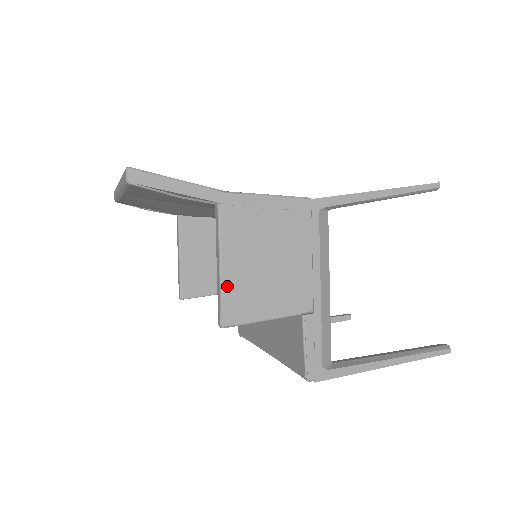
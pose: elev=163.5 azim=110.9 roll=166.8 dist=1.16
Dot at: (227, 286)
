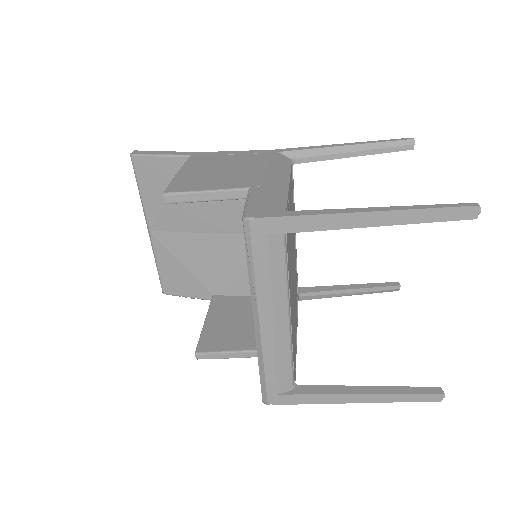
Dot at: (178, 179)
